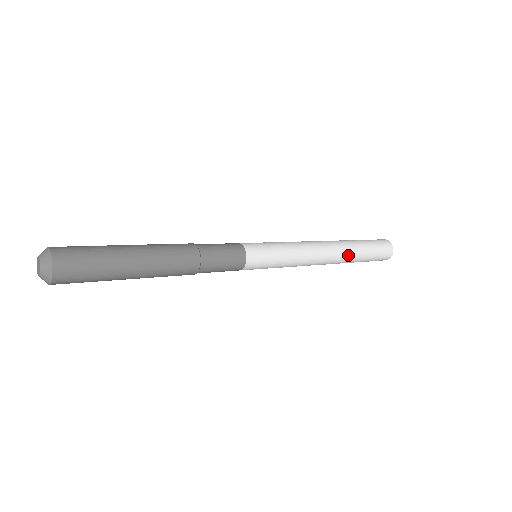
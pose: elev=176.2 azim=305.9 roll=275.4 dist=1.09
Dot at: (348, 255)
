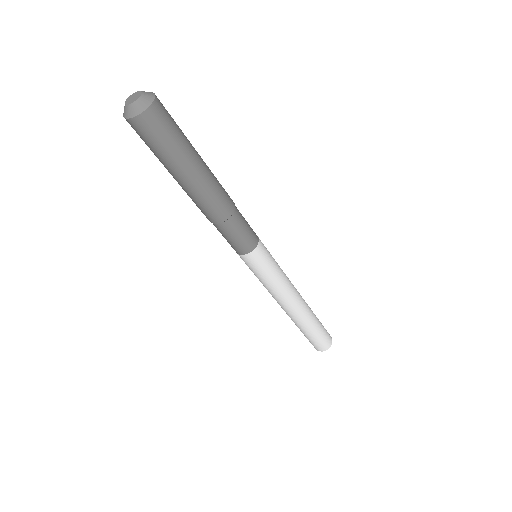
Dot at: (310, 311)
